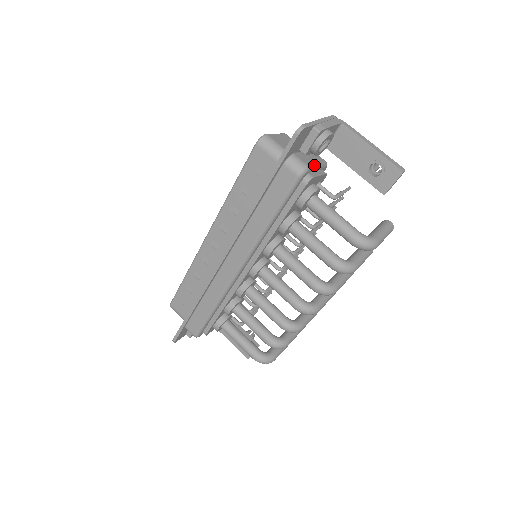
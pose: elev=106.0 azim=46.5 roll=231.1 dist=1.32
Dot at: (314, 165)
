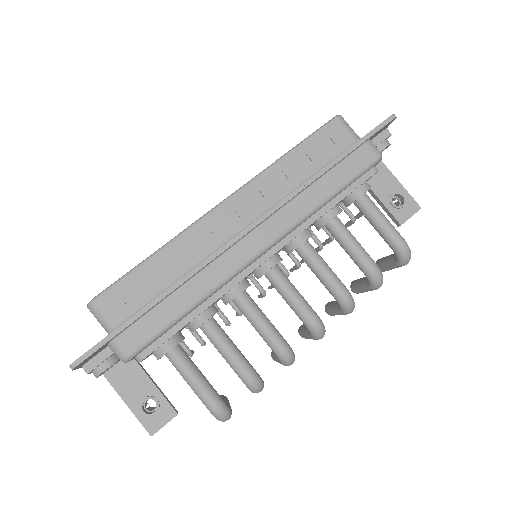
Dot at: occluded
